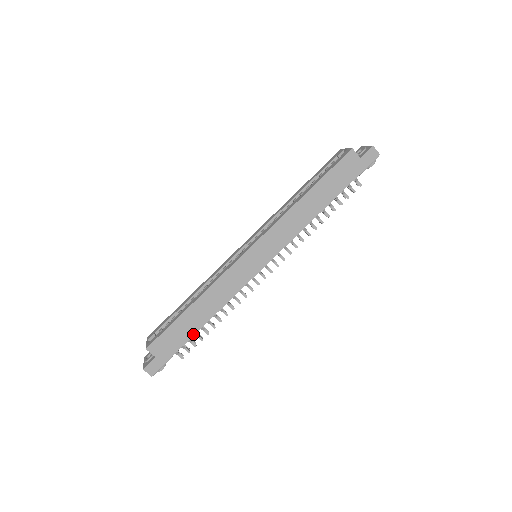
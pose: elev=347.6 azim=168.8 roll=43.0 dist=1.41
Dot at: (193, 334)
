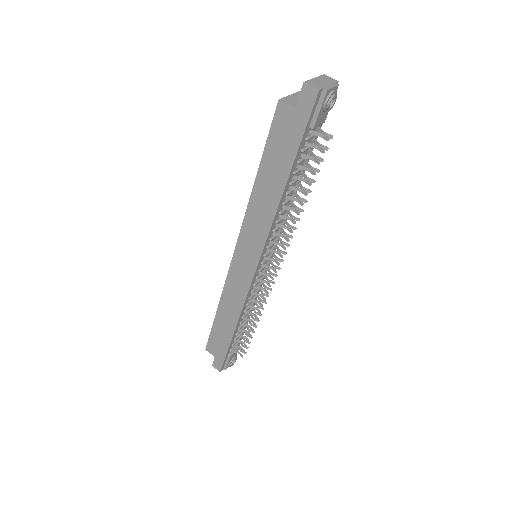
Dot at: (230, 338)
